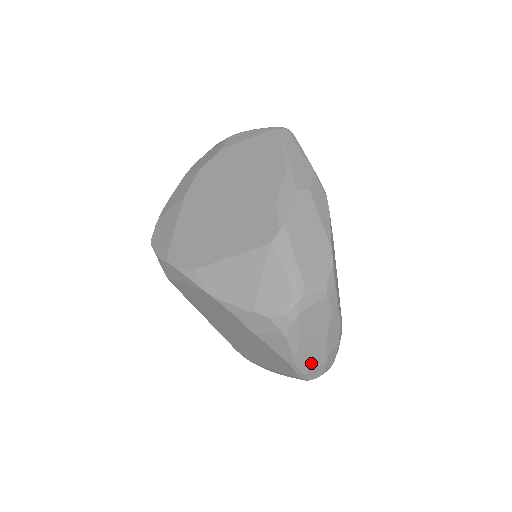
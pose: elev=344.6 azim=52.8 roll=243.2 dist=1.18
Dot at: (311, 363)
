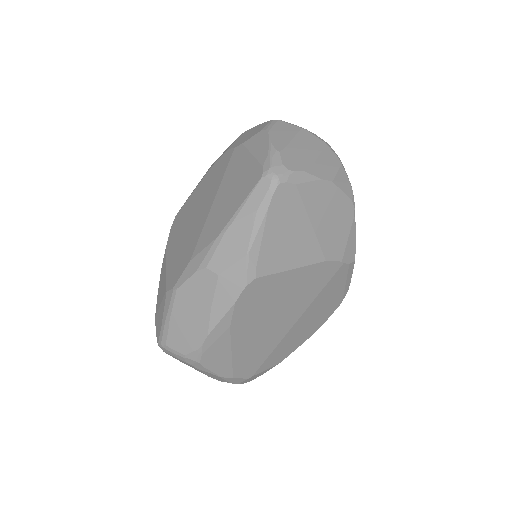
Dot at: occluded
